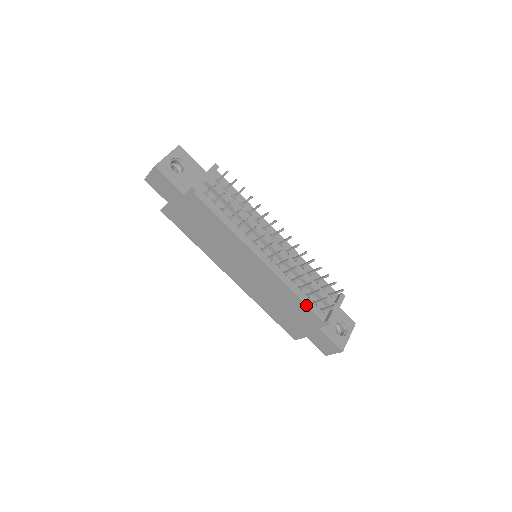
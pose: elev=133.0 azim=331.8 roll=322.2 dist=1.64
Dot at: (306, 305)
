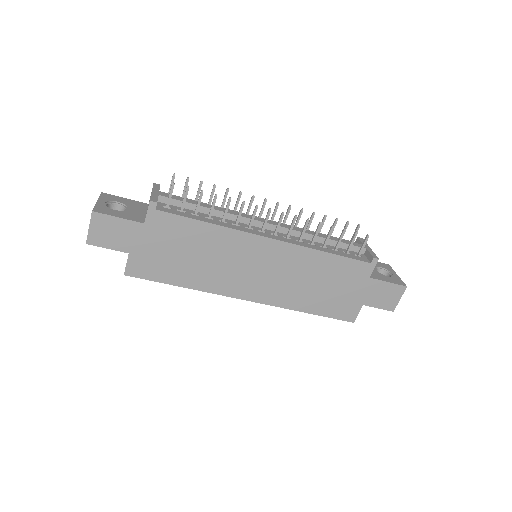
Dot at: (343, 257)
